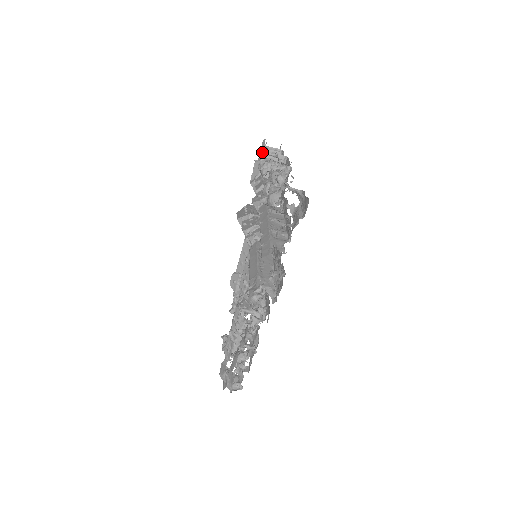
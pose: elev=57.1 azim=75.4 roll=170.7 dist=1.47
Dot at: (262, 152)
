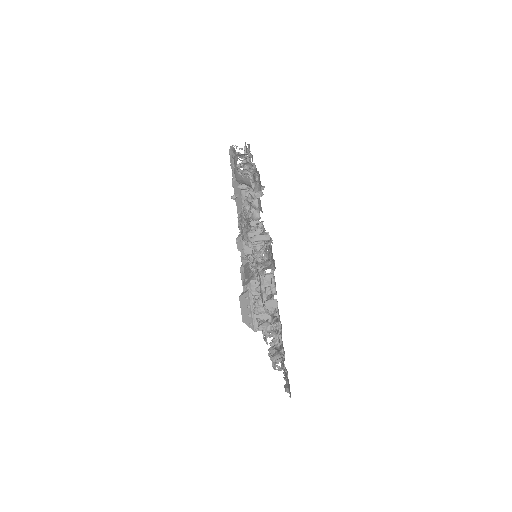
Dot at: occluded
